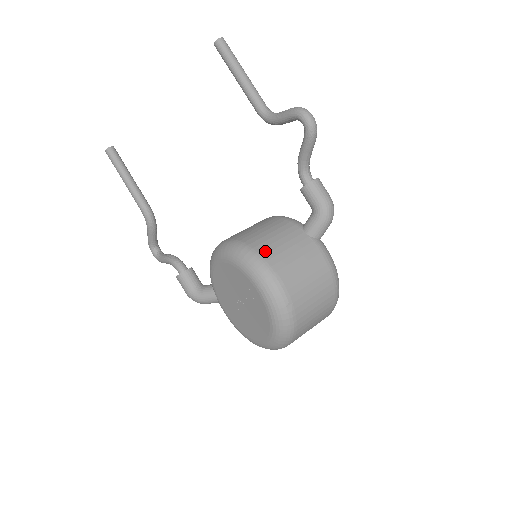
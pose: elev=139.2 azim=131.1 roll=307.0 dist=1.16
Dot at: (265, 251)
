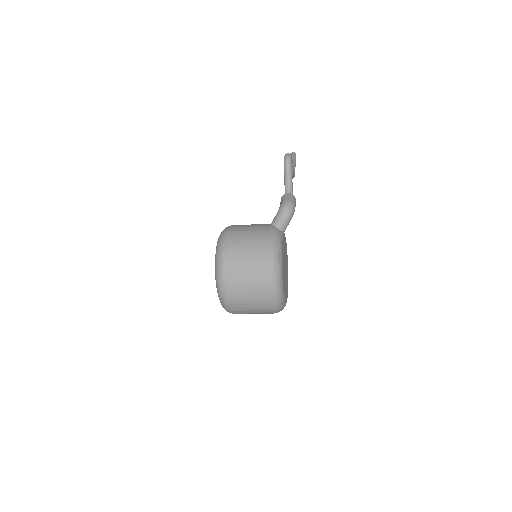
Dot at: (236, 225)
